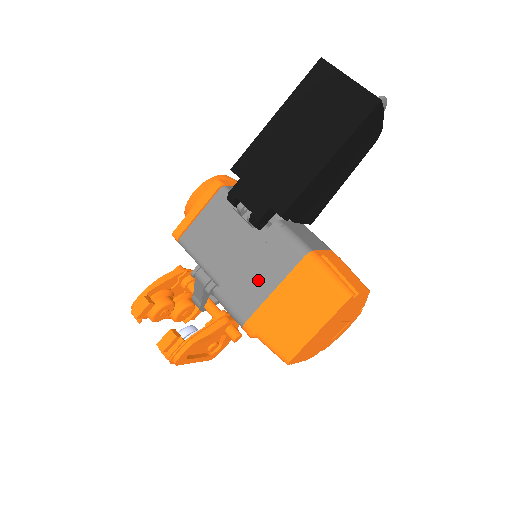
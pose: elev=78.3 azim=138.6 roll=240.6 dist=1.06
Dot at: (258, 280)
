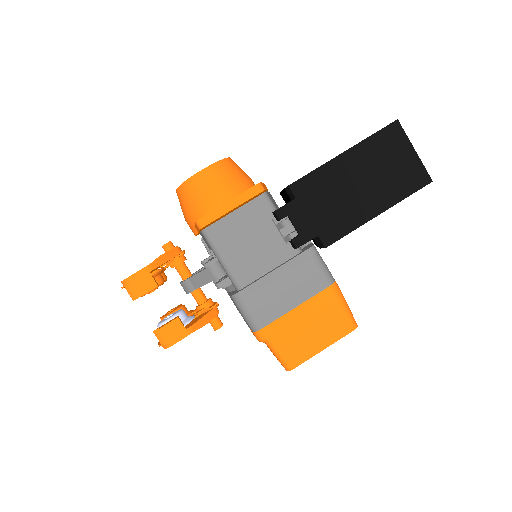
Dot at: (283, 294)
